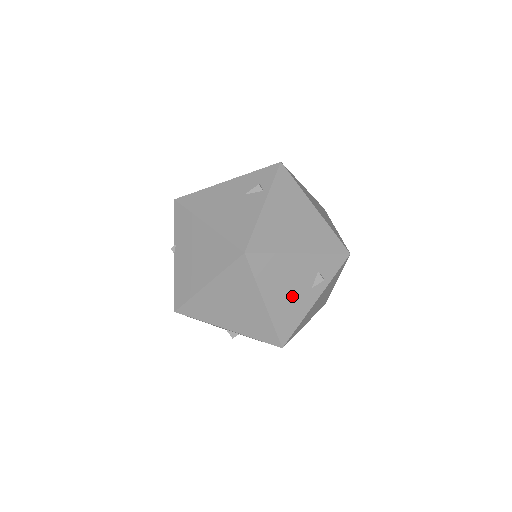
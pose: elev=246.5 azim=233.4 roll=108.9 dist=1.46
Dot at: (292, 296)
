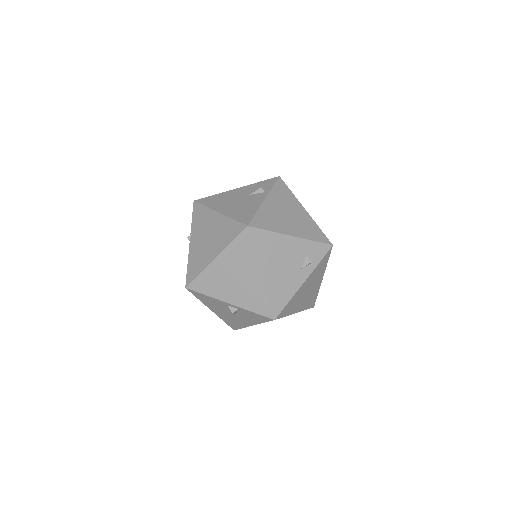
Dot at: (284, 272)
